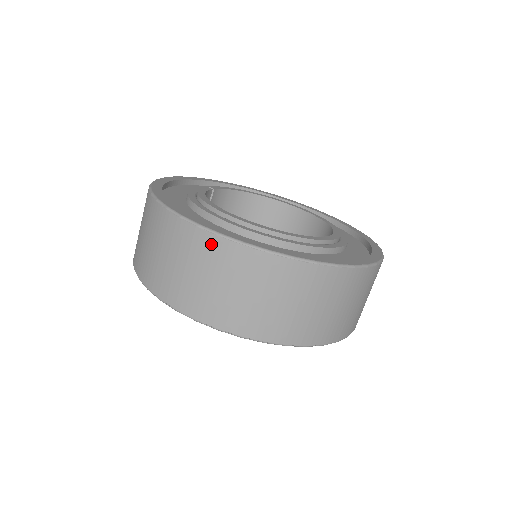
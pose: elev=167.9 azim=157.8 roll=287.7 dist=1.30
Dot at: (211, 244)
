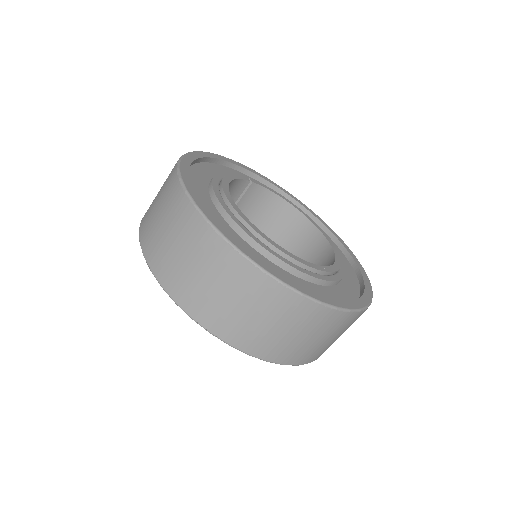
Dot at: (186, 210)
